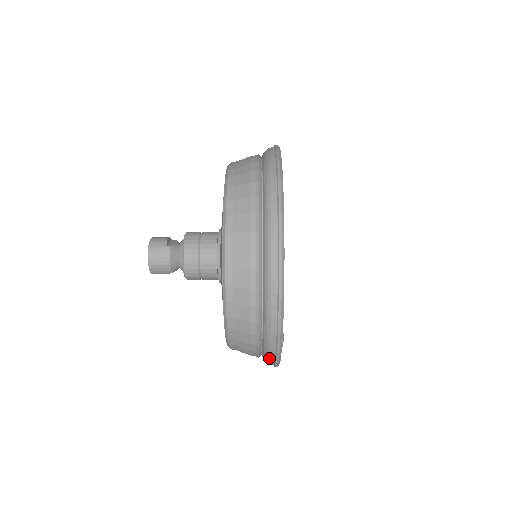
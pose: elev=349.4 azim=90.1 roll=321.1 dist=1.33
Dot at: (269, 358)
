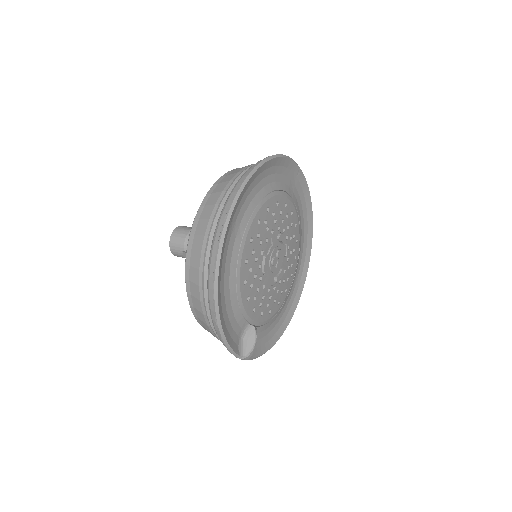
Dot at: (210, 308)
